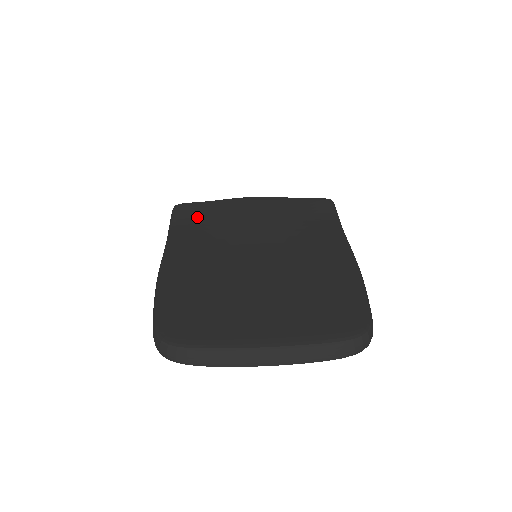
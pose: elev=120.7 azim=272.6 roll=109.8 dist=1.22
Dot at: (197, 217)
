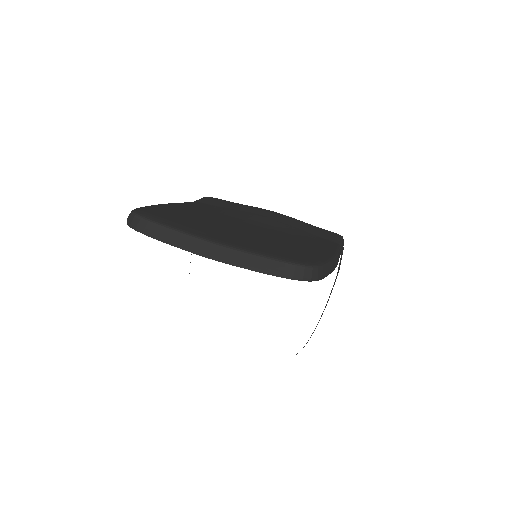
Dot at: (219, 204)
